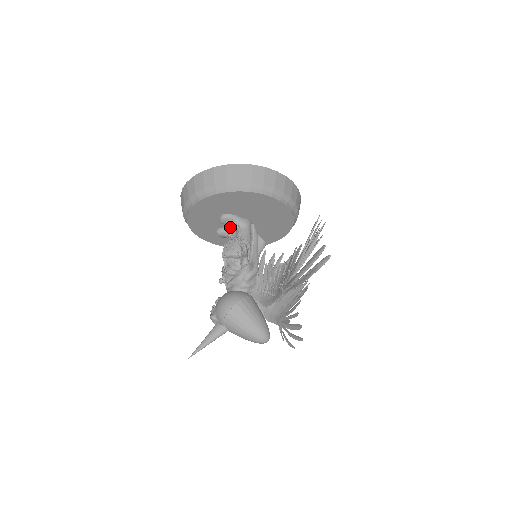
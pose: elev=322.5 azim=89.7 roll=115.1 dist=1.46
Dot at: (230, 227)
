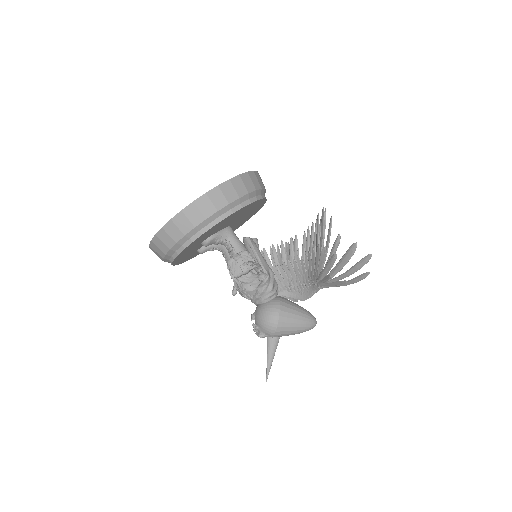
Dot at: occluded
